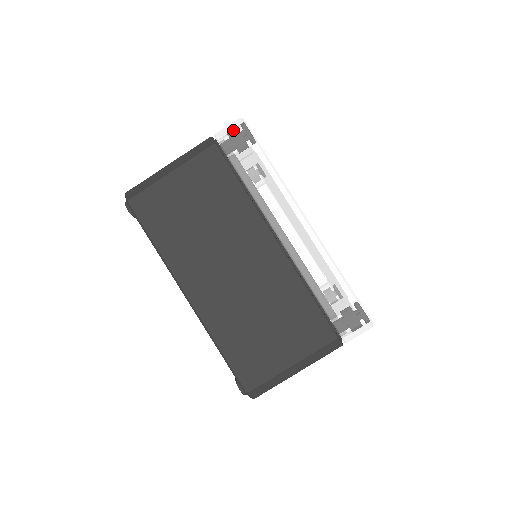
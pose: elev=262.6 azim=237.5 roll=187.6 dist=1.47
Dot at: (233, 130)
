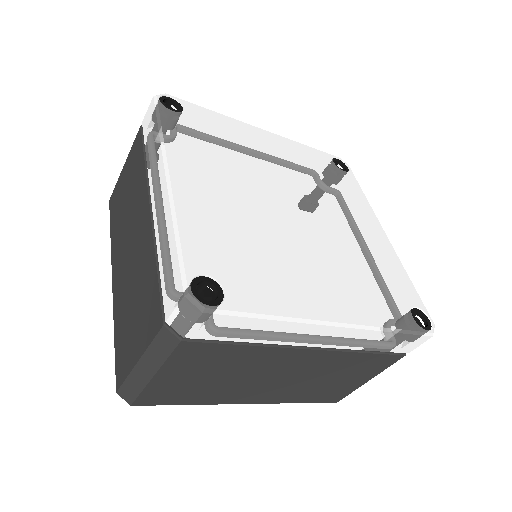
Dot at: (192, 323)
